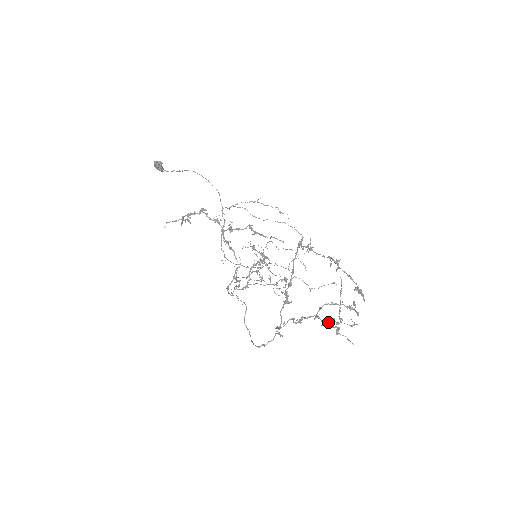
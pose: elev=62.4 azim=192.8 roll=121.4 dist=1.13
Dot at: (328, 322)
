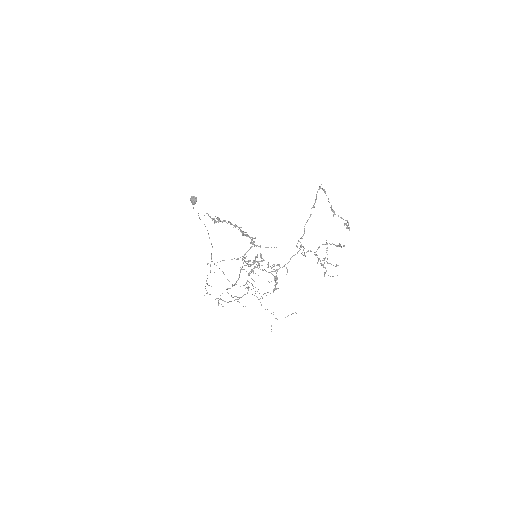
Dot at: (321, 263)
